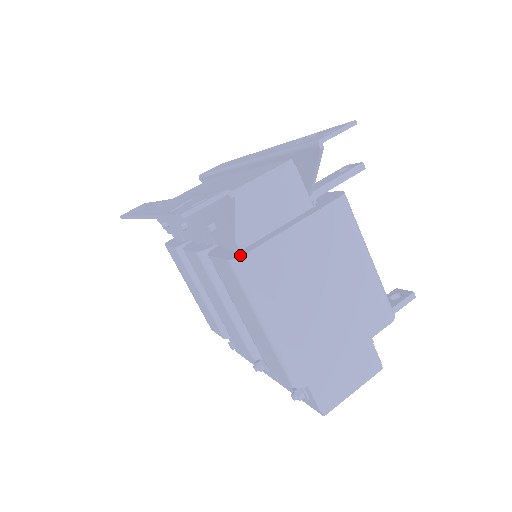
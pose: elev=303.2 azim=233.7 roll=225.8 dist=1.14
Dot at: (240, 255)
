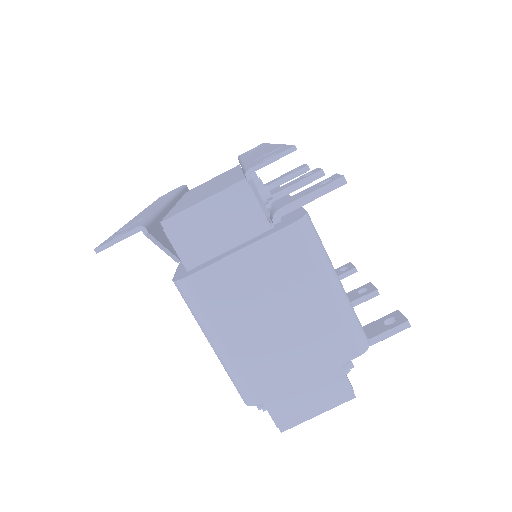
Dot at: (180, 278)
